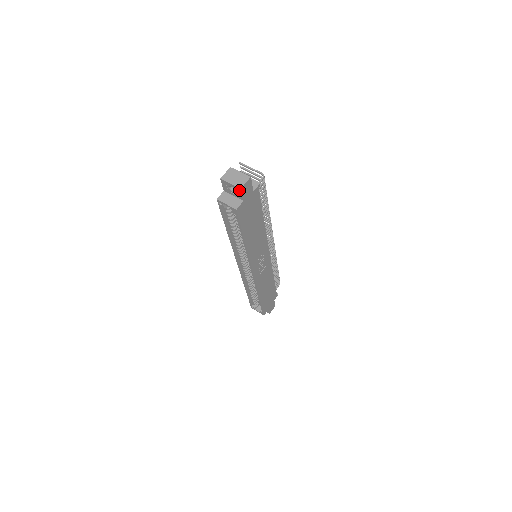
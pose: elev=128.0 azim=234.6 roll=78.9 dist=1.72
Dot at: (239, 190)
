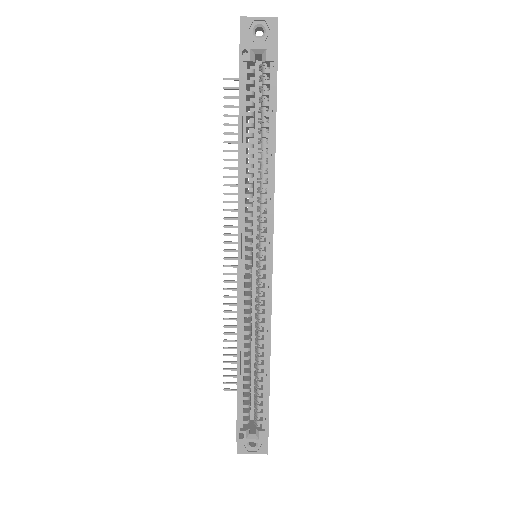
Dot at: (274, 23)
